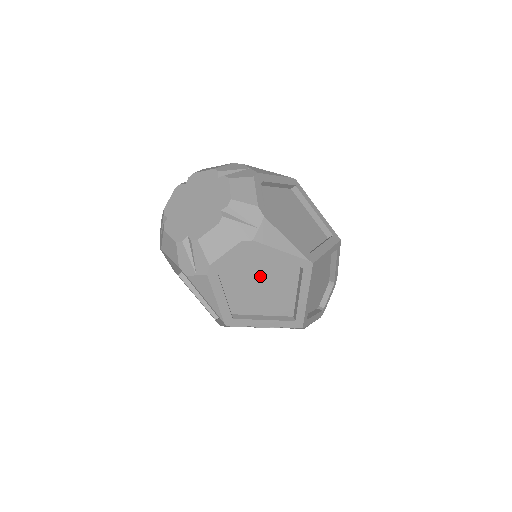
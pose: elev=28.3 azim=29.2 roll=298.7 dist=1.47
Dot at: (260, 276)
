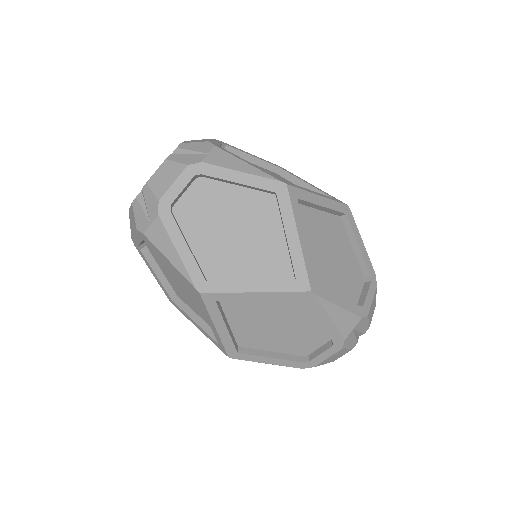
Dot at: (229, 218)
